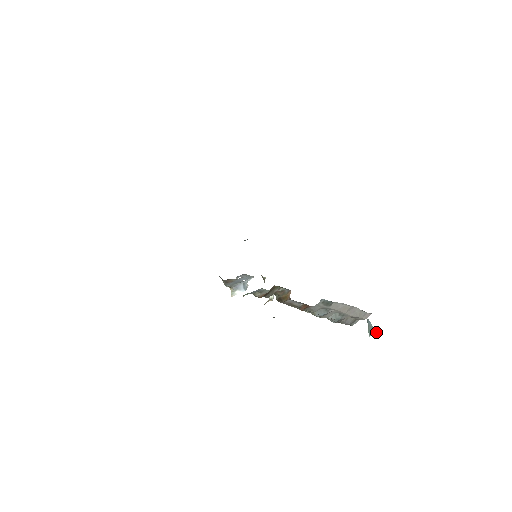
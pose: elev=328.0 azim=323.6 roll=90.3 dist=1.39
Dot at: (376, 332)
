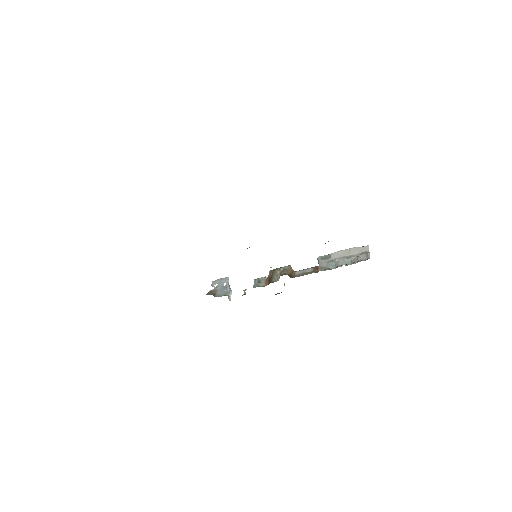
Dot at: occluded
